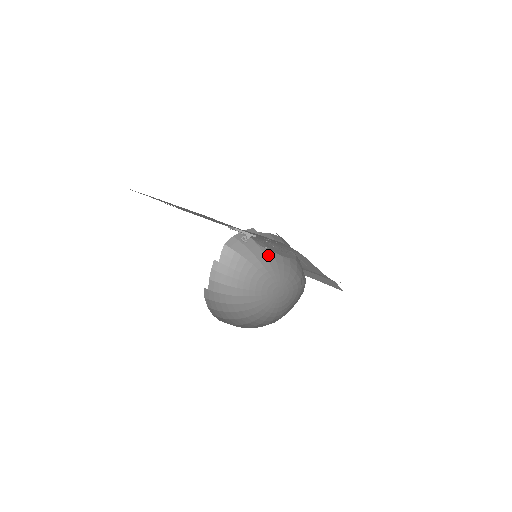
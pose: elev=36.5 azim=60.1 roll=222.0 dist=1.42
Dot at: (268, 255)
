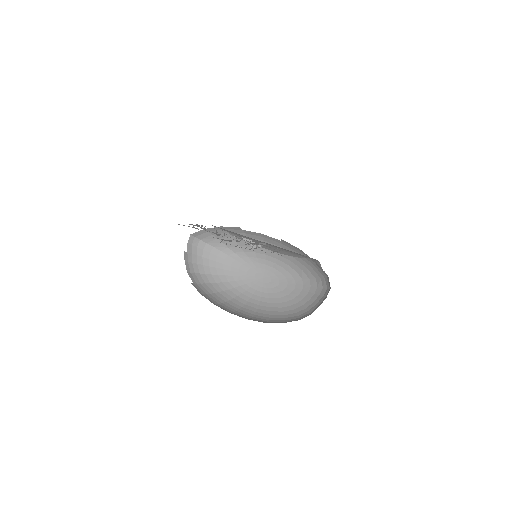
Dot at: (243, 245)
